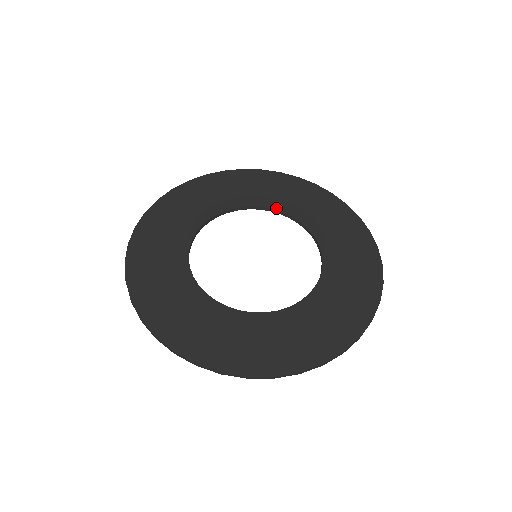
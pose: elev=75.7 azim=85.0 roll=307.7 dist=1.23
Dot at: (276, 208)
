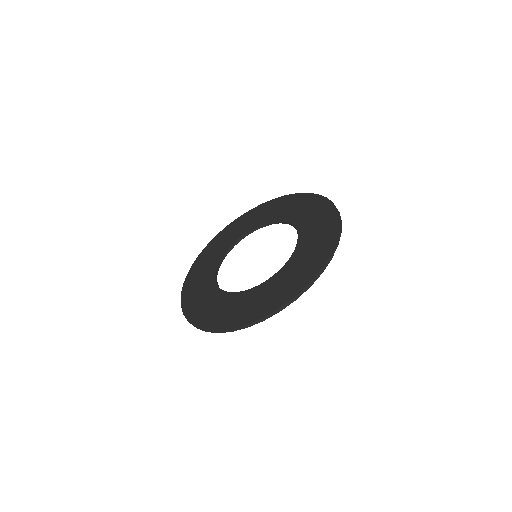
Dot at: (269, 221)
